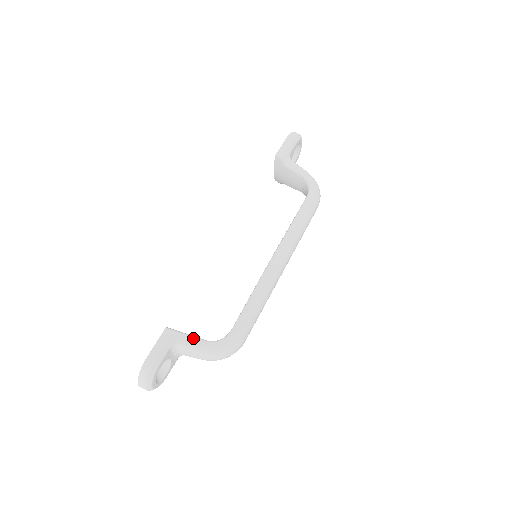
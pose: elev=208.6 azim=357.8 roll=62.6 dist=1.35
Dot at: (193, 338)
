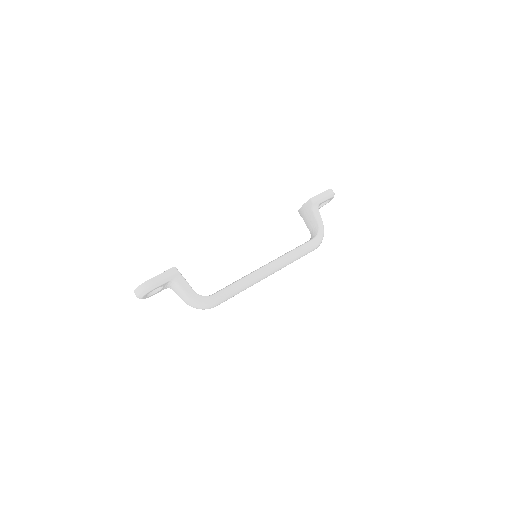
Dot at: (187, 284)
